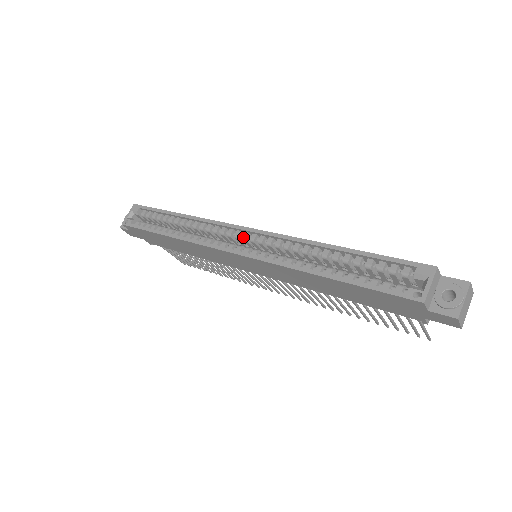
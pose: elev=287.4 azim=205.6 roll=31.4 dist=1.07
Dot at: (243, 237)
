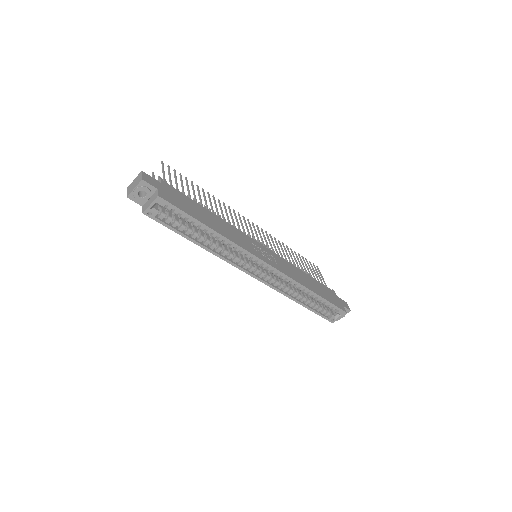
Dot at: occluded
